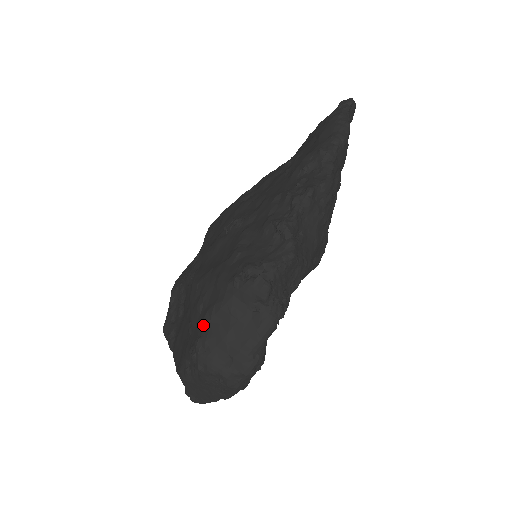
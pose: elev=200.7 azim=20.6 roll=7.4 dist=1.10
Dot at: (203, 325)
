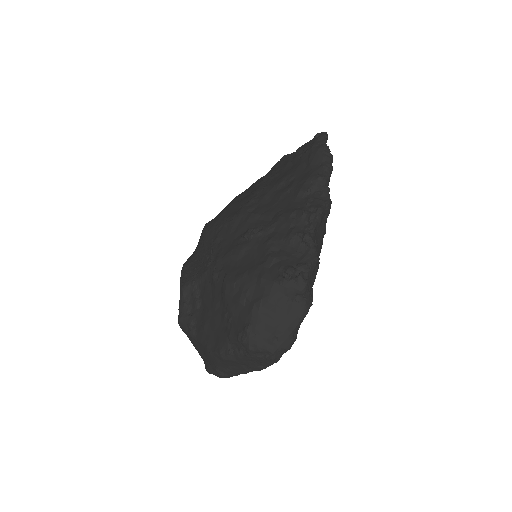
Dot at: (251, 315)
